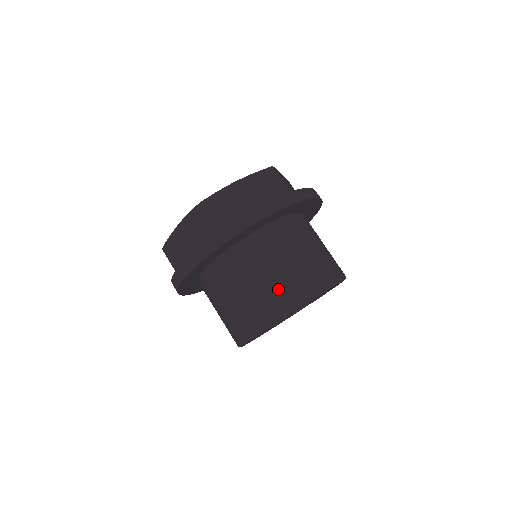
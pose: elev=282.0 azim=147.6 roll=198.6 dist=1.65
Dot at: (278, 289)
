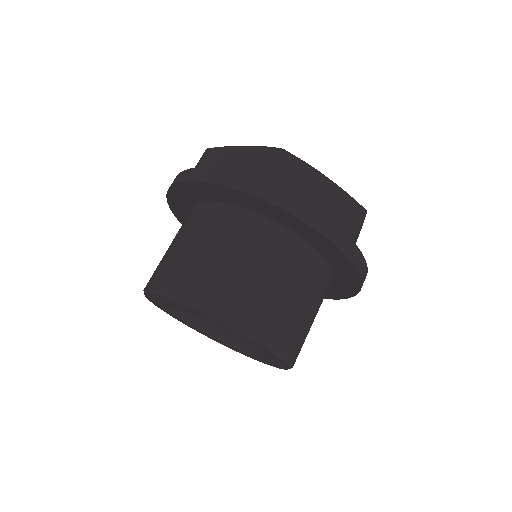
Dot at: (165, 263)
